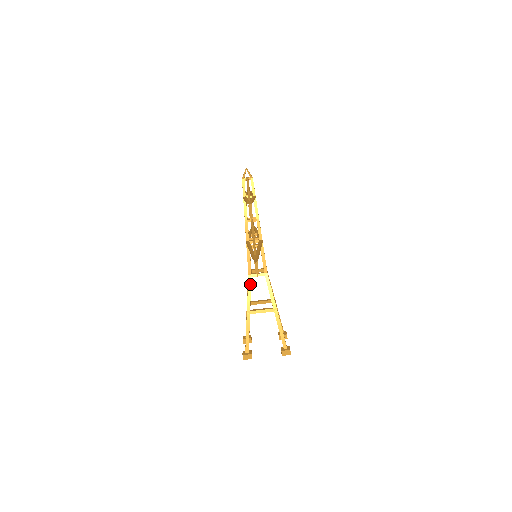
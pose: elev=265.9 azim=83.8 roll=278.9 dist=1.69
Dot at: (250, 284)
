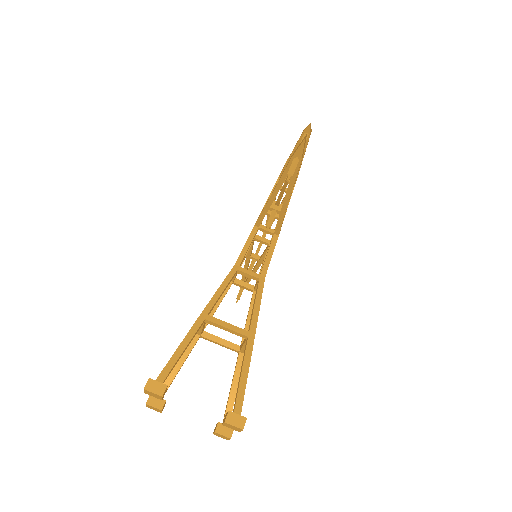
Dot at: (230, 277)
